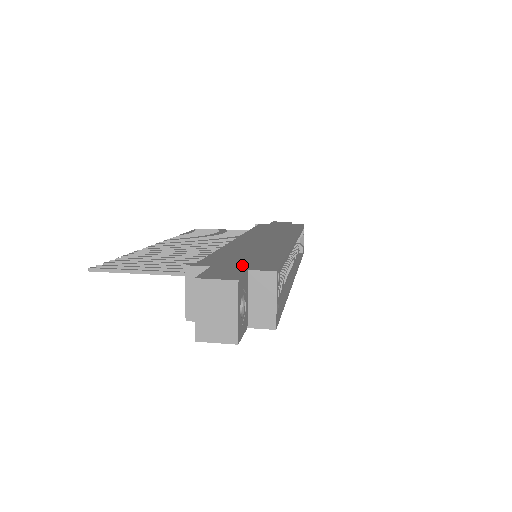
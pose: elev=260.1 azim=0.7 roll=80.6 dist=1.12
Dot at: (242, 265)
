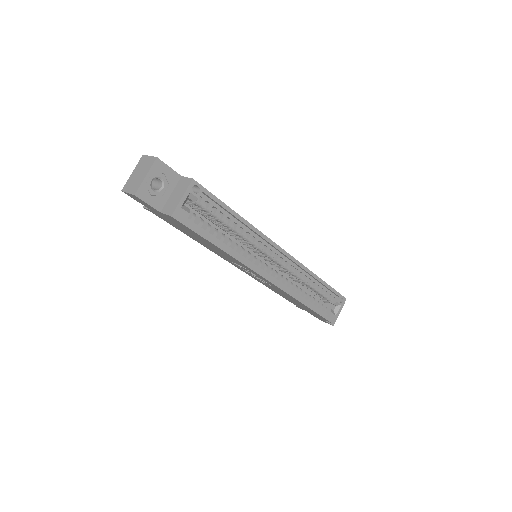
Dot at: occluded
